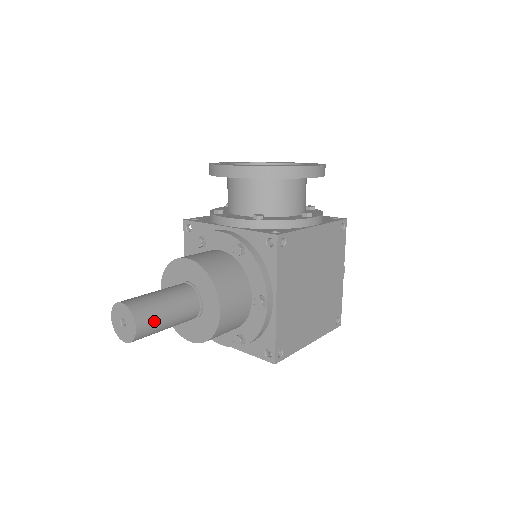
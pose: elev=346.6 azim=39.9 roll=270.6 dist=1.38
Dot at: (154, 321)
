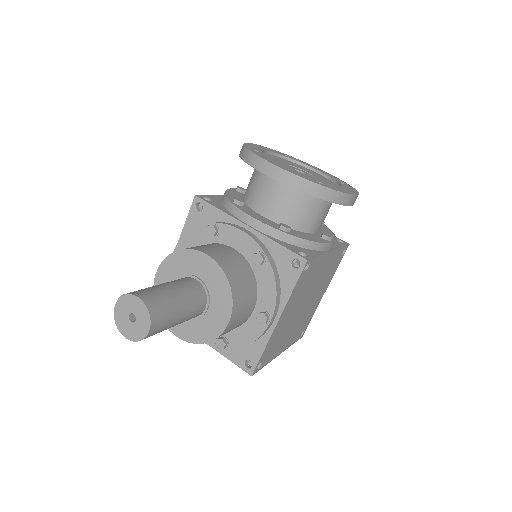
Dot at: (166, 323)
